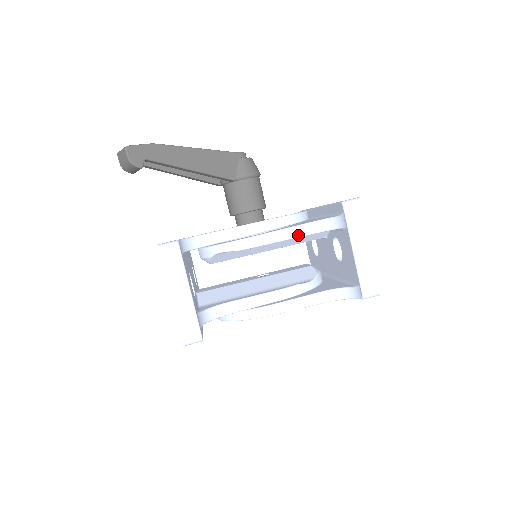
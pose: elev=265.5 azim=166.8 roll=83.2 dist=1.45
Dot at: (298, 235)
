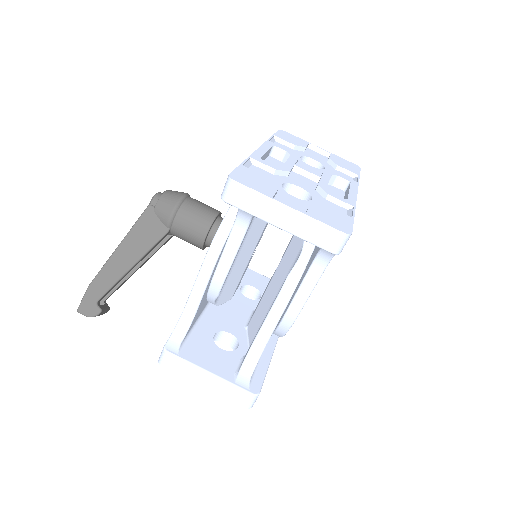
Dot at: (238, 242)
